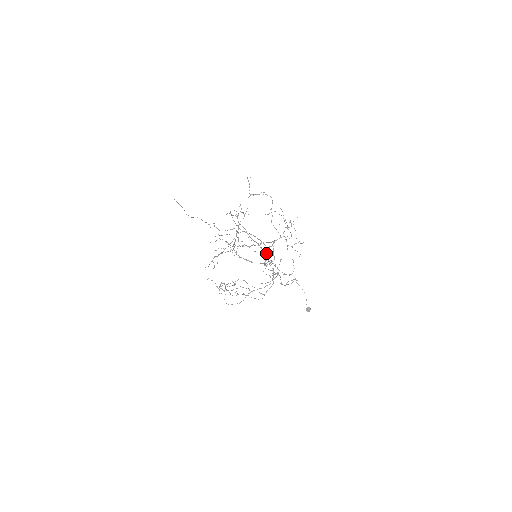
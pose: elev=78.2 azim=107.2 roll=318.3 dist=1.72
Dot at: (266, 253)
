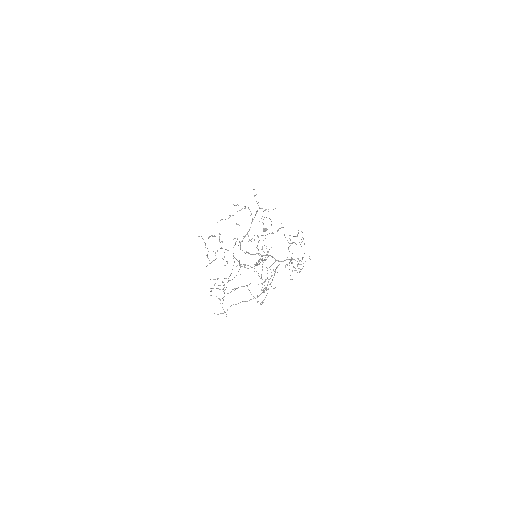
Dot at: occluded
